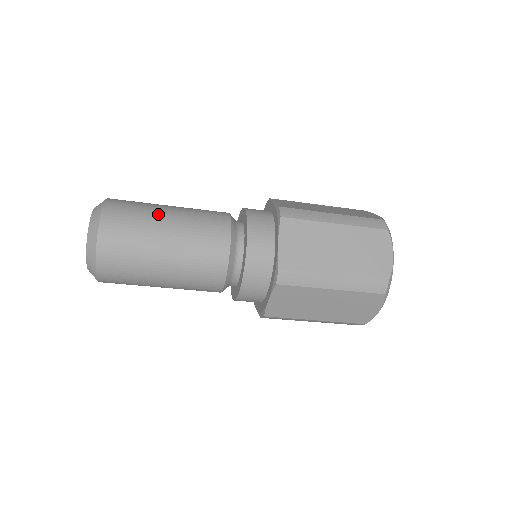
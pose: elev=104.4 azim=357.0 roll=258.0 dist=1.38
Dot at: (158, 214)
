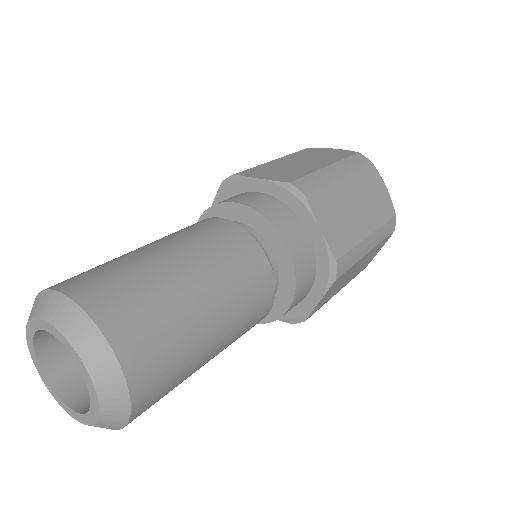
Dot at: (203, 339)
